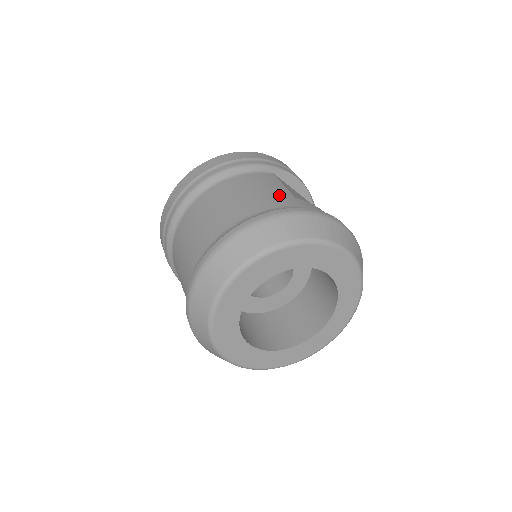
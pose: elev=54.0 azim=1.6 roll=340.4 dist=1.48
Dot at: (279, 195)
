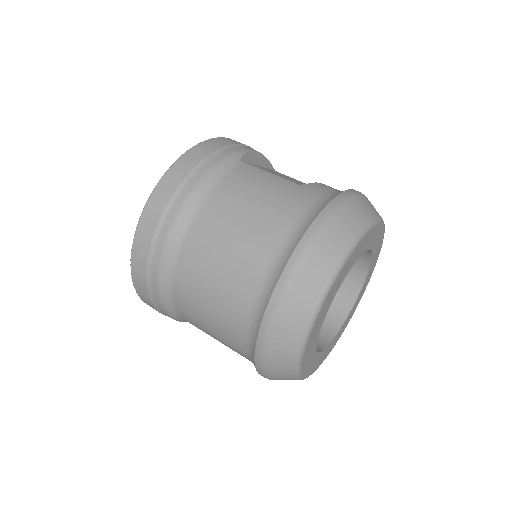
Dot at: (288, 192)
